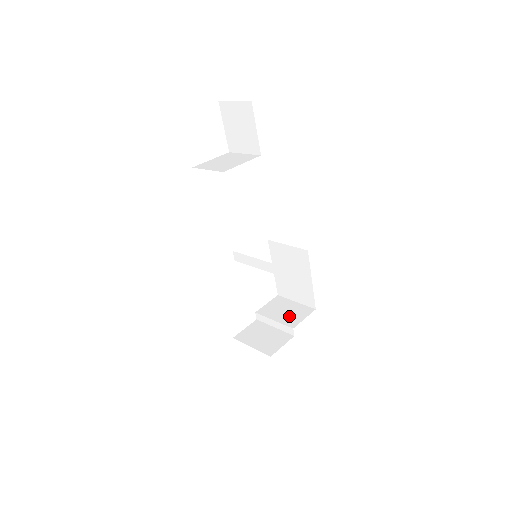
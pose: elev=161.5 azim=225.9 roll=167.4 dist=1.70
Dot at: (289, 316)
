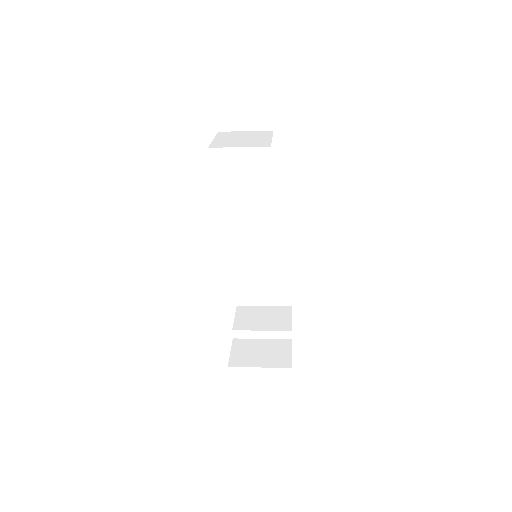
Dot at: (274, 321)
